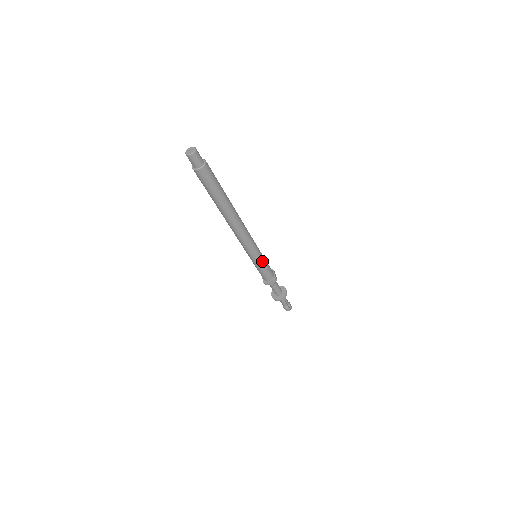
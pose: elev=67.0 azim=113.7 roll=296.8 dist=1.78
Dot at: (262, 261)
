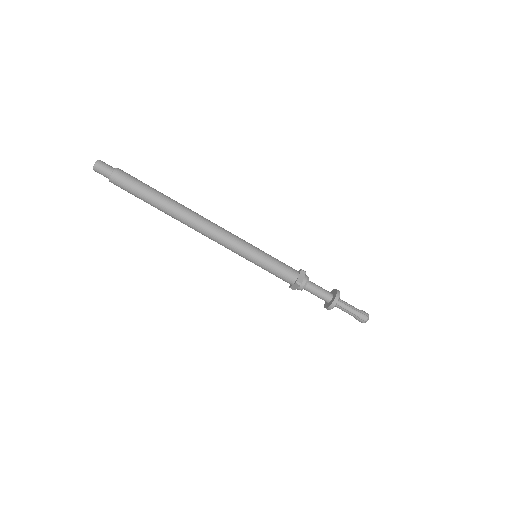
Dot at: (262, 262)
